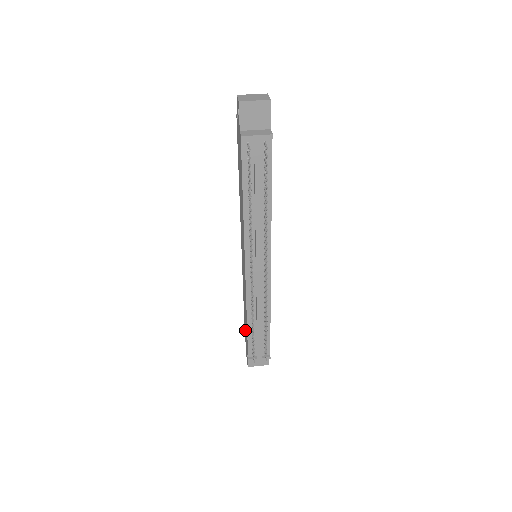
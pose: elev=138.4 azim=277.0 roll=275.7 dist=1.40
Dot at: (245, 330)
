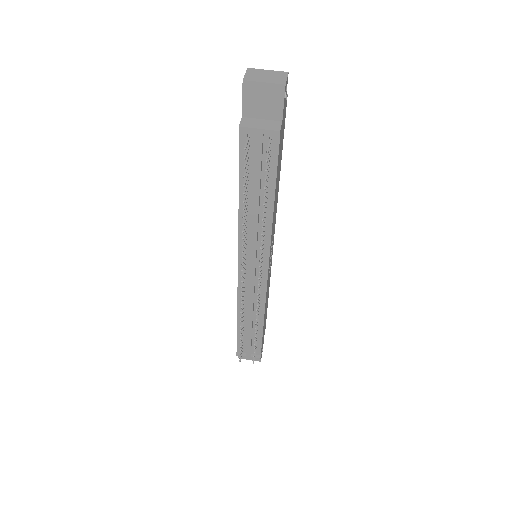
Dot at: occluded
